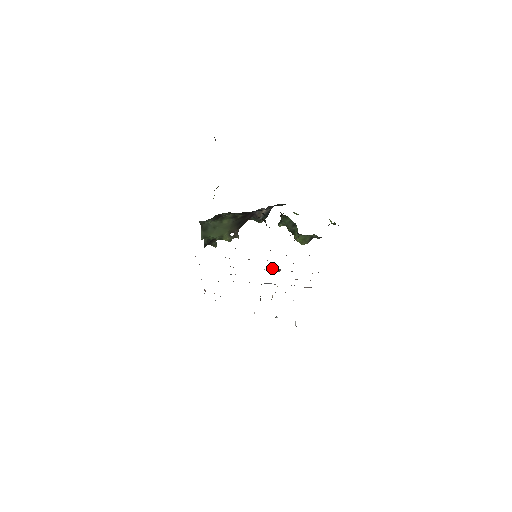
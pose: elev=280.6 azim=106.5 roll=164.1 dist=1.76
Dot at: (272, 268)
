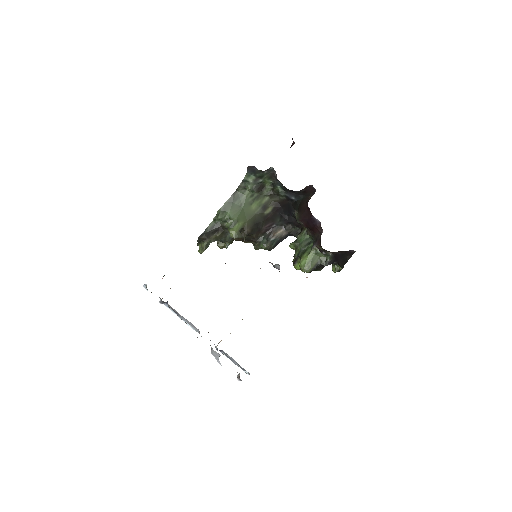
Dot at: occluded
